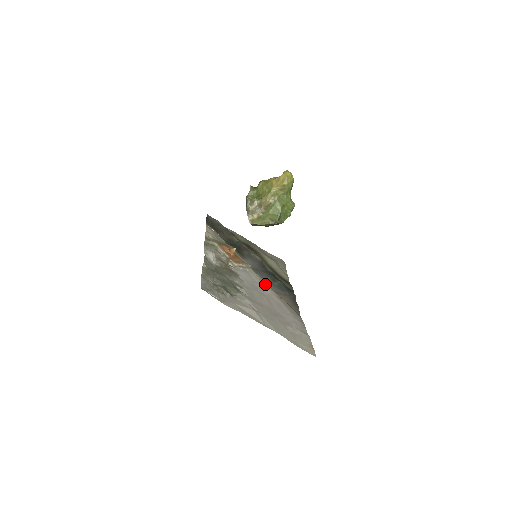
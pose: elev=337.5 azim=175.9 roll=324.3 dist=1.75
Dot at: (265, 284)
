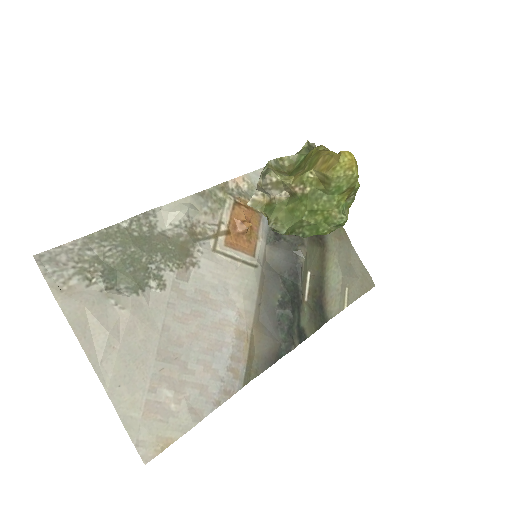
Dot at: (245, 302)
